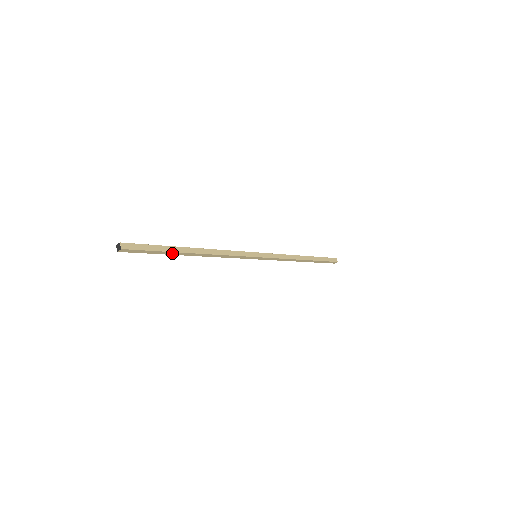
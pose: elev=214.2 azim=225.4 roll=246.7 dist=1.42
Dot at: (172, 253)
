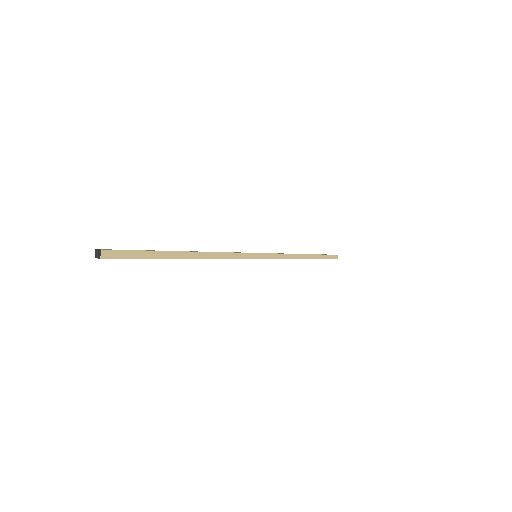
Dot at: (162, 258)
